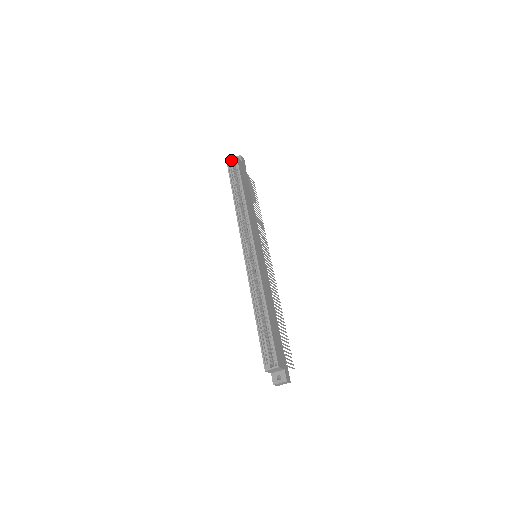
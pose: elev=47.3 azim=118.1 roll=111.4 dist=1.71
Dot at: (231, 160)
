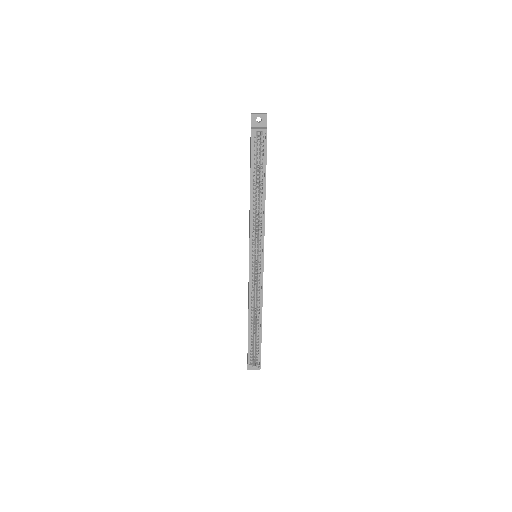
Dot at: (258, 131)
